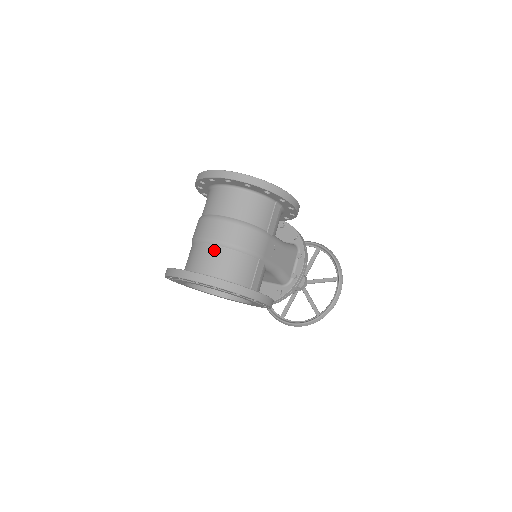
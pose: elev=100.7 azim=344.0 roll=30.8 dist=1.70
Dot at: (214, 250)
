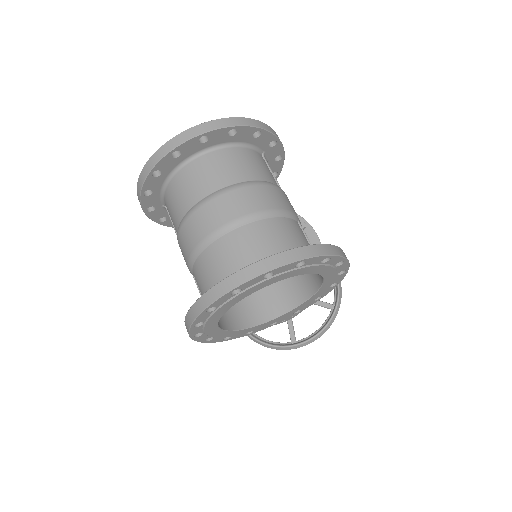
Dot at: (248, 231)
